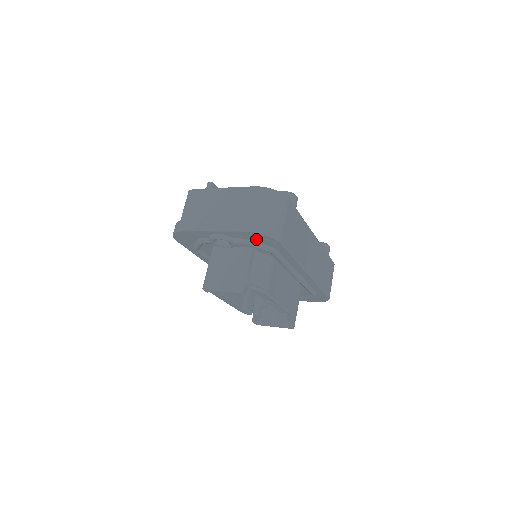
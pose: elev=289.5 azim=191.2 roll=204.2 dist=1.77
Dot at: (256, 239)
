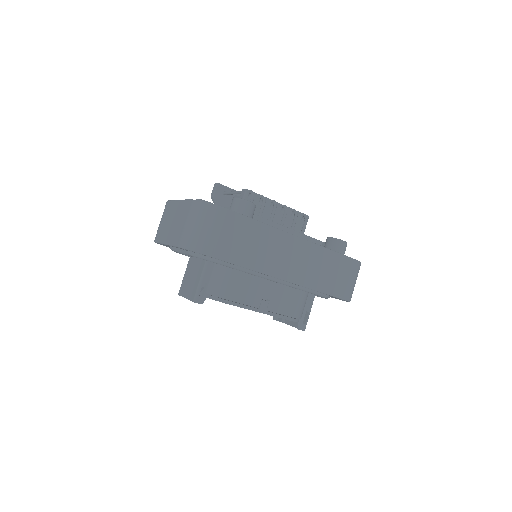
Dot at: occluded
